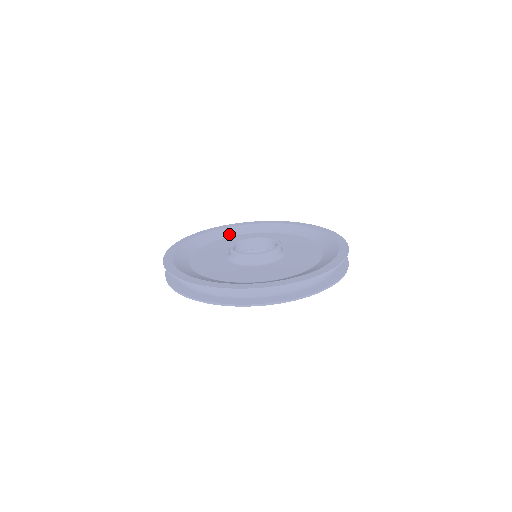
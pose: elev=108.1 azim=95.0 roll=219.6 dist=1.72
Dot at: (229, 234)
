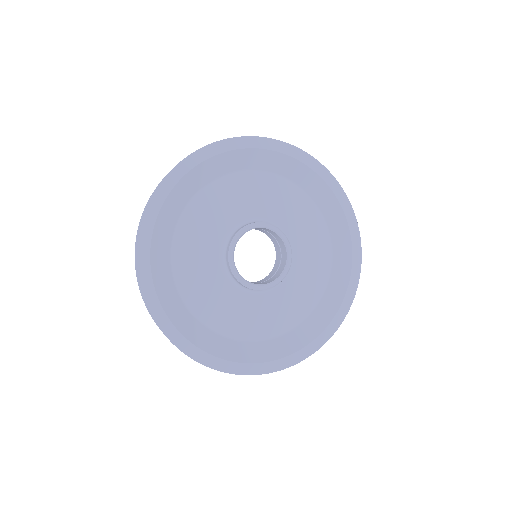
Dot at: occluded
